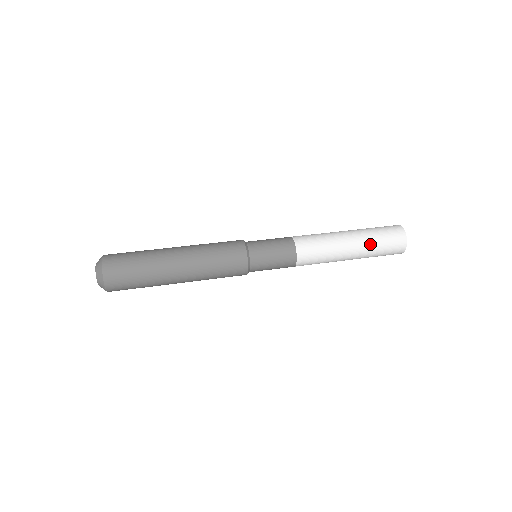
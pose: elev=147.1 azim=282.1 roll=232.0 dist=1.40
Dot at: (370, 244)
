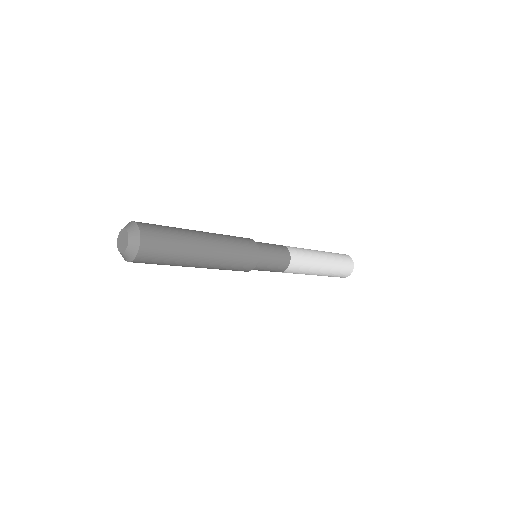
Dot at: (332, 256)
